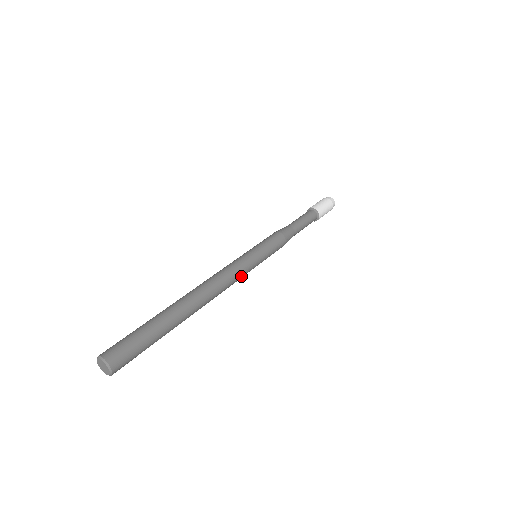
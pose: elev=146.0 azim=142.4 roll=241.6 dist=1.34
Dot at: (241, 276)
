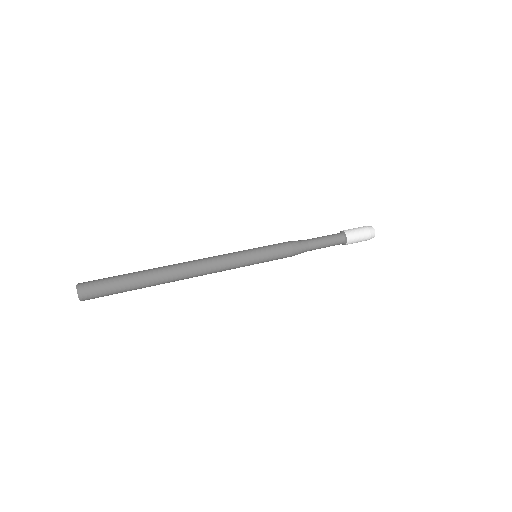
Dot at: (229, 265)
